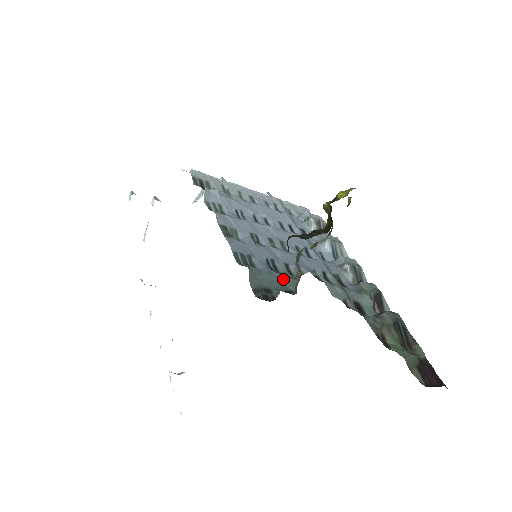
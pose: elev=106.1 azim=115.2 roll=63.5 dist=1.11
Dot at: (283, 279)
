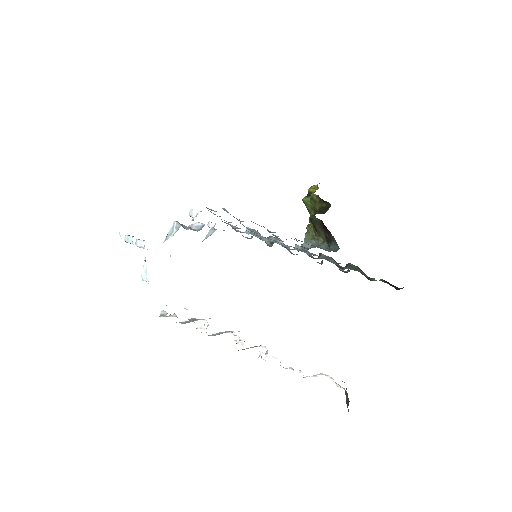
Dot at: occluded
